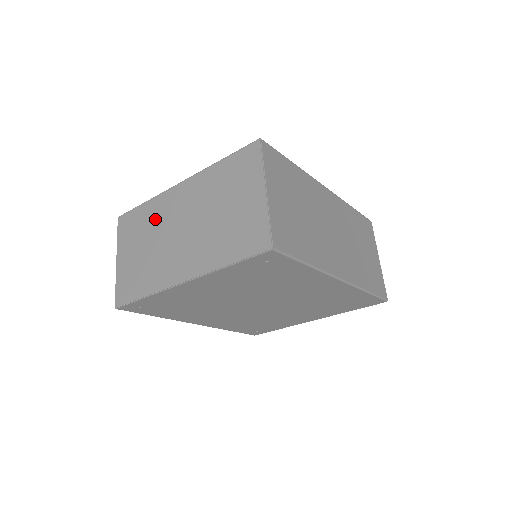
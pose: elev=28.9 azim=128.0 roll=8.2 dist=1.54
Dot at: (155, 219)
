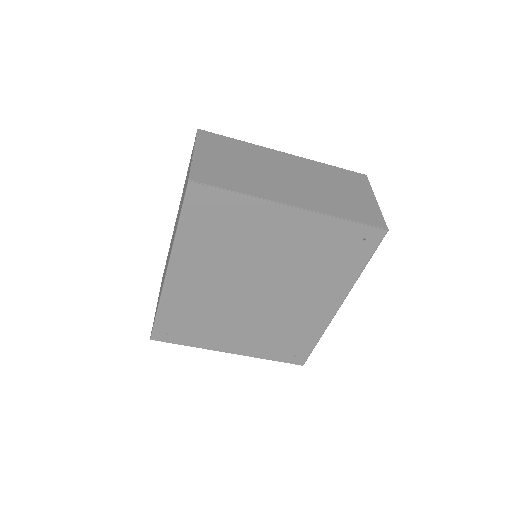
Dot at: (255, 155)
